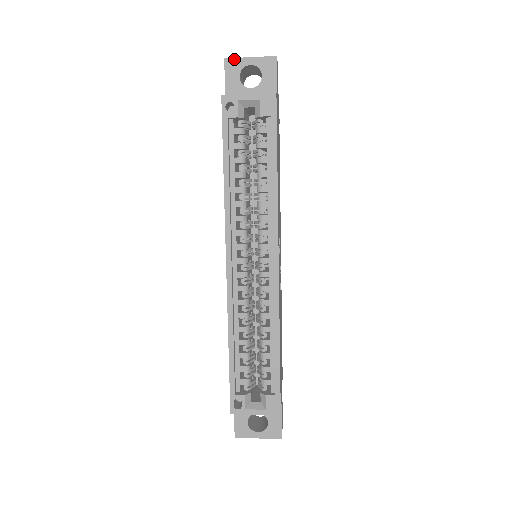
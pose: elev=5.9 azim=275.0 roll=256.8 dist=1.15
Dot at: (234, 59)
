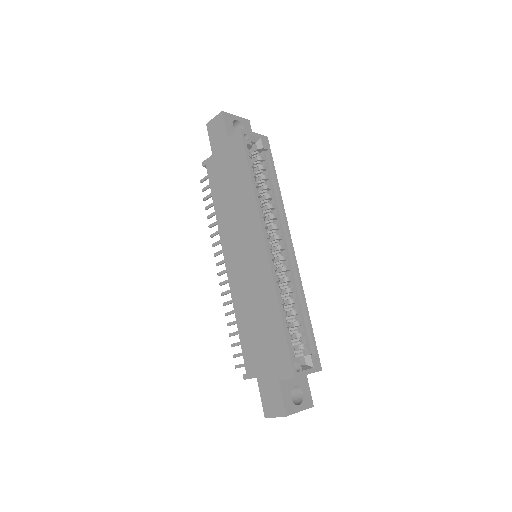
Dot at: (228, 113)
